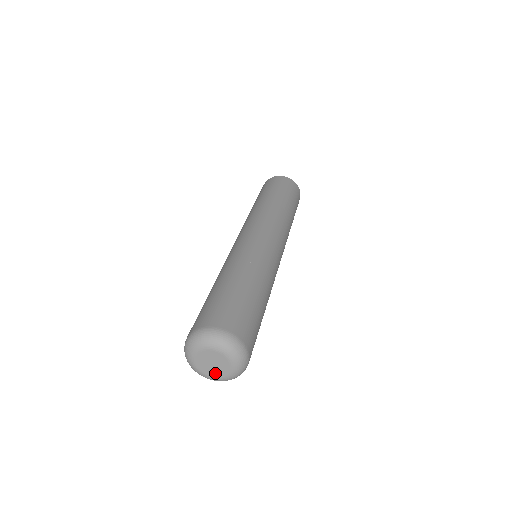
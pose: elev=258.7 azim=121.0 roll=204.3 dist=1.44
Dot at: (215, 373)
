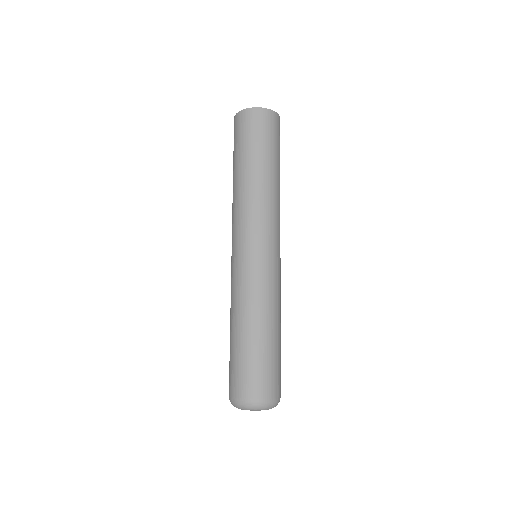
Dot at: occluded
